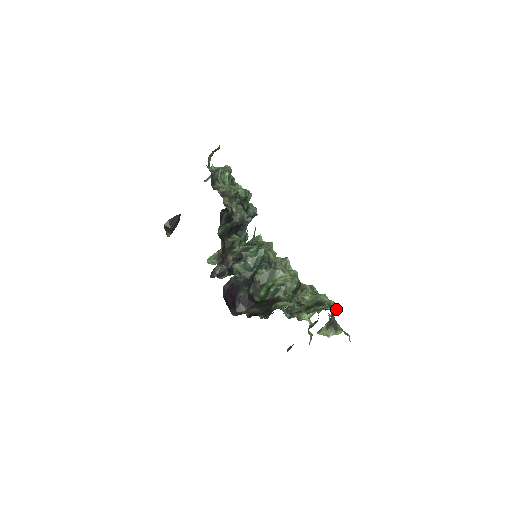
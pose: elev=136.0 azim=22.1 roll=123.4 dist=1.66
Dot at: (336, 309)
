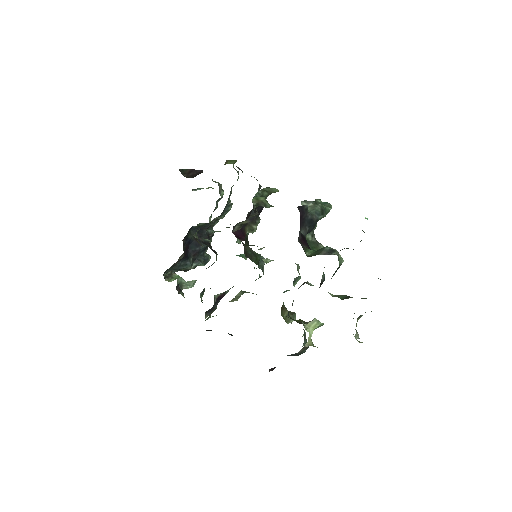
Dot at: occluded
